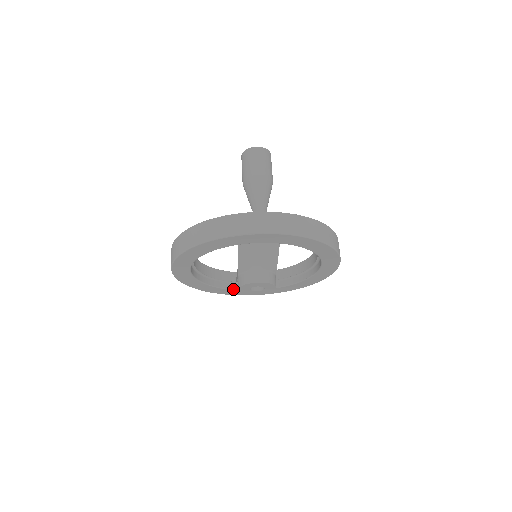
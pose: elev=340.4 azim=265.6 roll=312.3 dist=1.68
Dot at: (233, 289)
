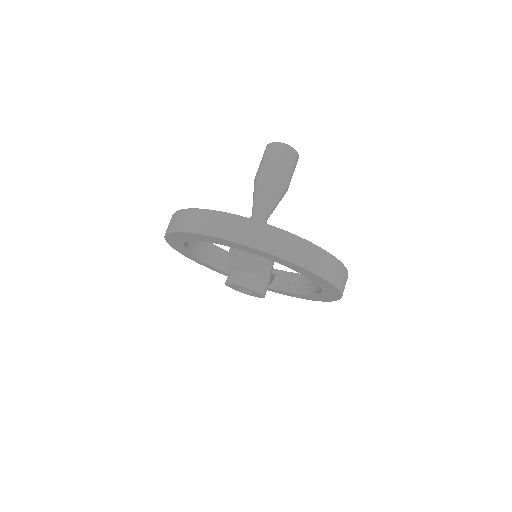
Dot at: occluded
